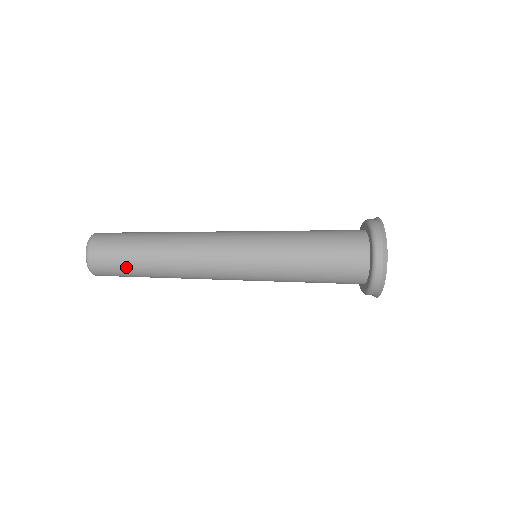
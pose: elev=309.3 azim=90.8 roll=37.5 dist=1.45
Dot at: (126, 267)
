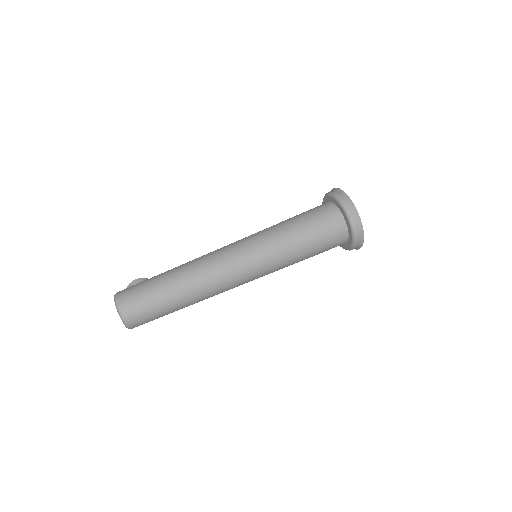
Dot at: occluded
